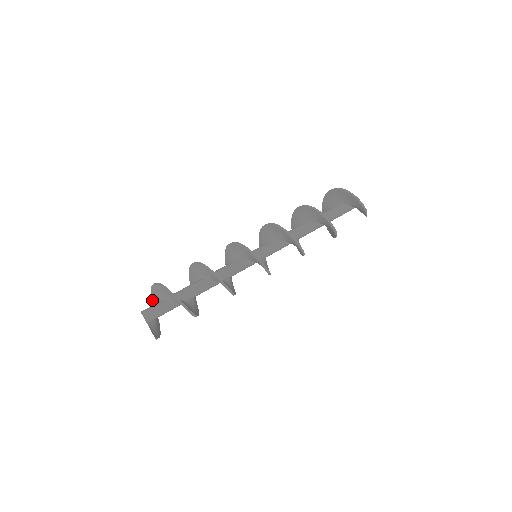
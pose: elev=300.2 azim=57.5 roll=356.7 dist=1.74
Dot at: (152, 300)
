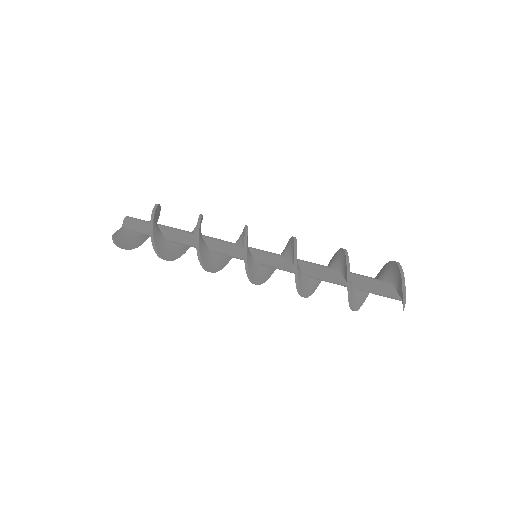
Dot at: occluded
